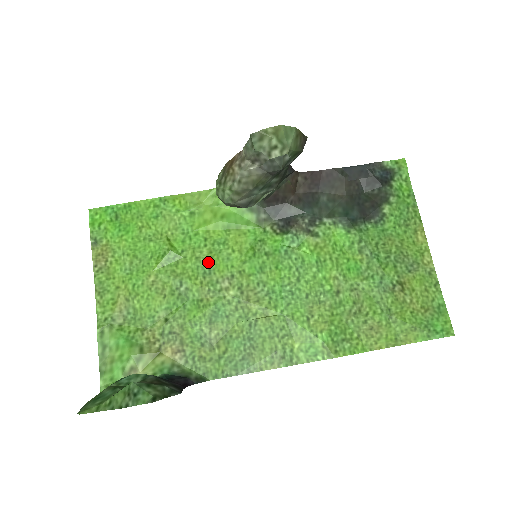
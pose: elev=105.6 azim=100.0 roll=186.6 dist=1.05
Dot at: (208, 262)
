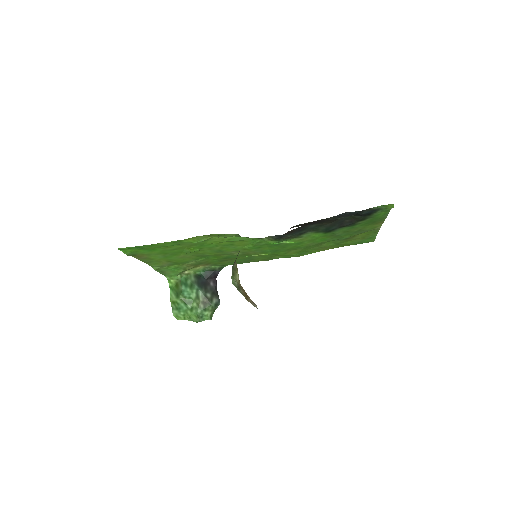
Dot at: (220, 250)
